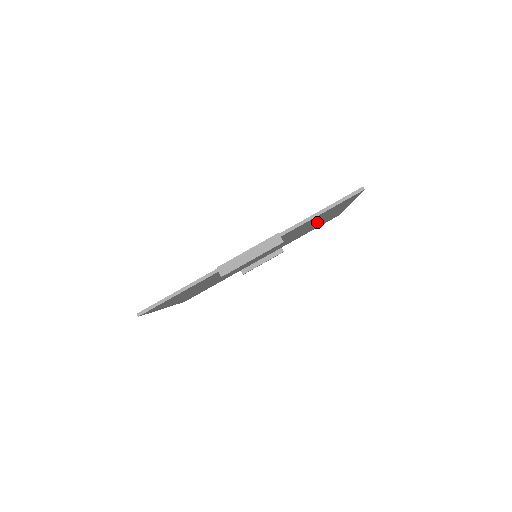
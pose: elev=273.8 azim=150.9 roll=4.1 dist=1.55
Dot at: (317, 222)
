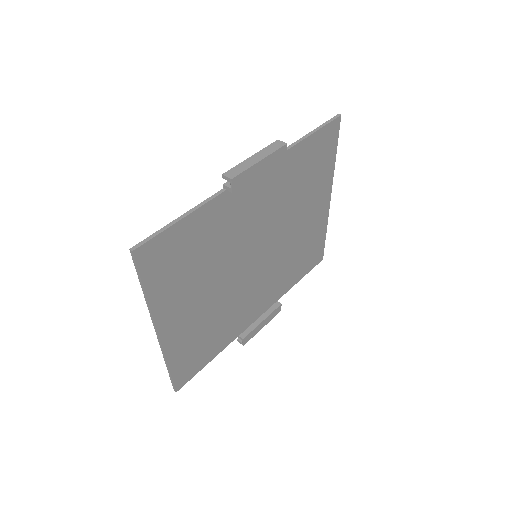
Dot at: (307, 211)
